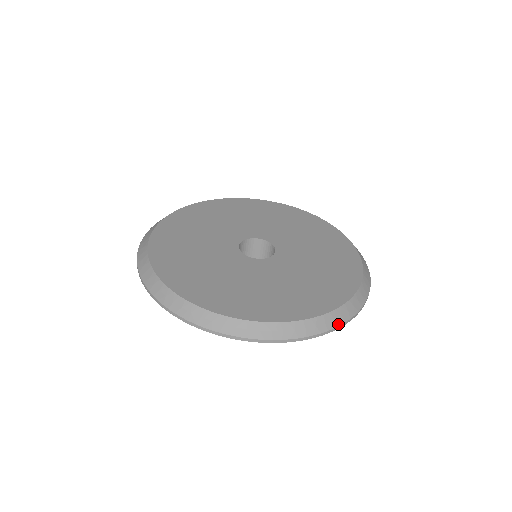
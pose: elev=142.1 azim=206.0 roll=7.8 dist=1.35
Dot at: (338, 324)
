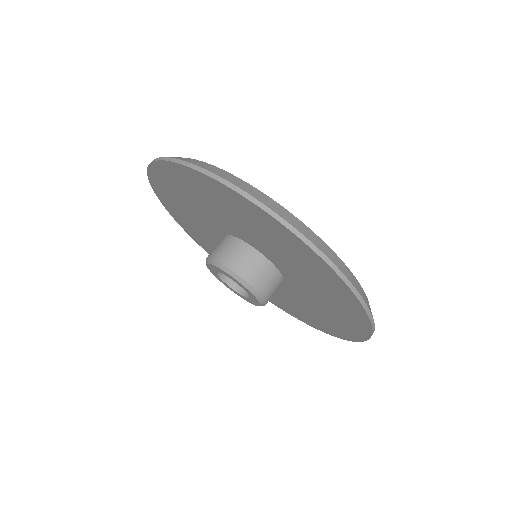
Dot at: (360, 293)
